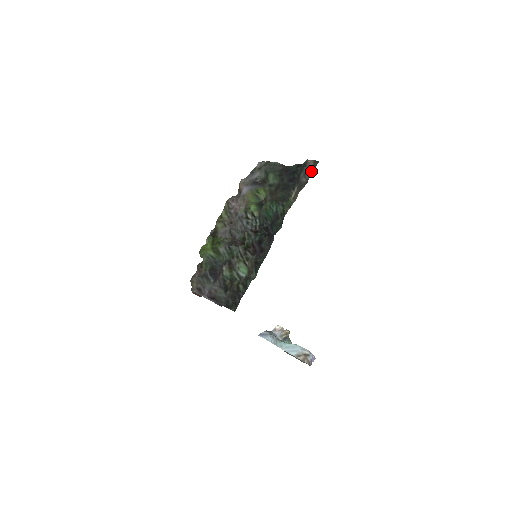
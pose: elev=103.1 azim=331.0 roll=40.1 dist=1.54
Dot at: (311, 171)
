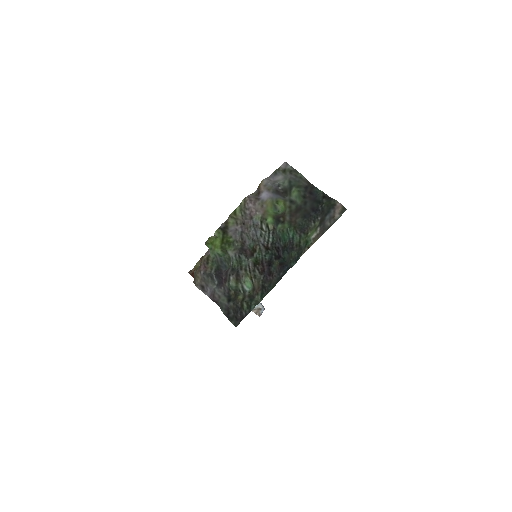
Dot at: (337, 217)
